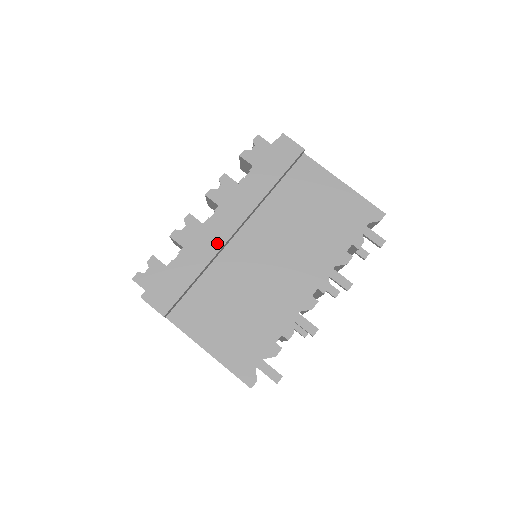
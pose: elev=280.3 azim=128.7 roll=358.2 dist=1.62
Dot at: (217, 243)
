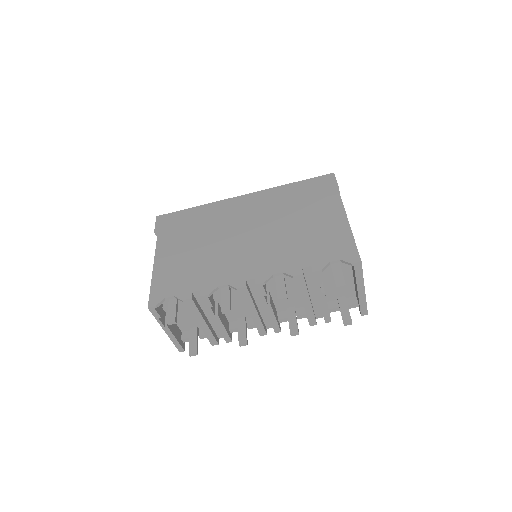
Dot at: (224, 211)
